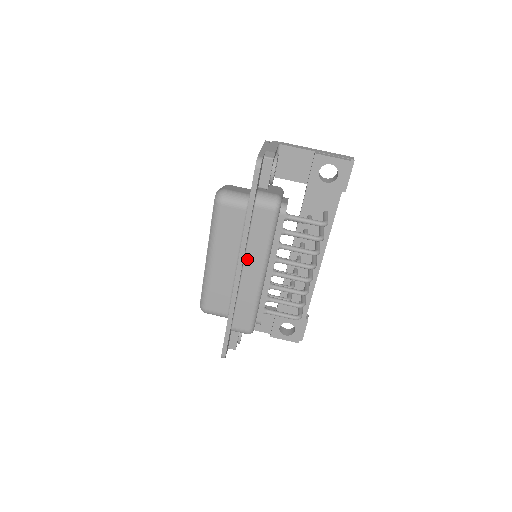
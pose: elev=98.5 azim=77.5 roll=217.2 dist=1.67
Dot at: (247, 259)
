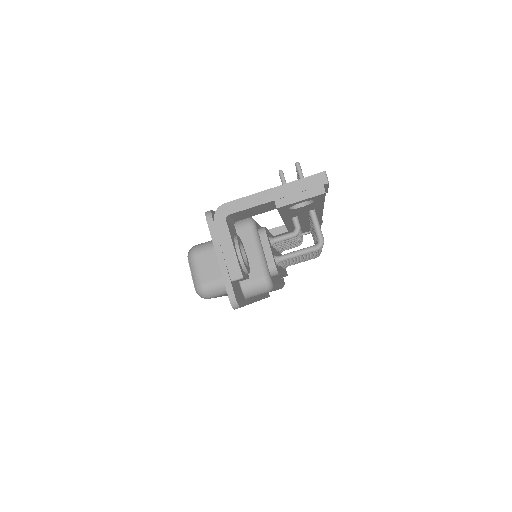
Dot at: occluded
